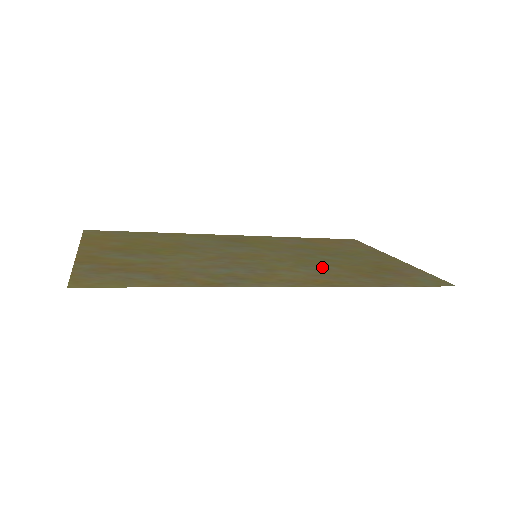
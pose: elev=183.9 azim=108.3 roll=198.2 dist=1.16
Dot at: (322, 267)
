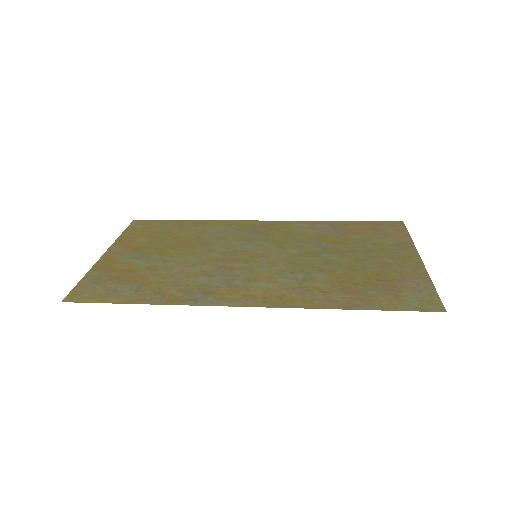
Dot at: (309, 275)
